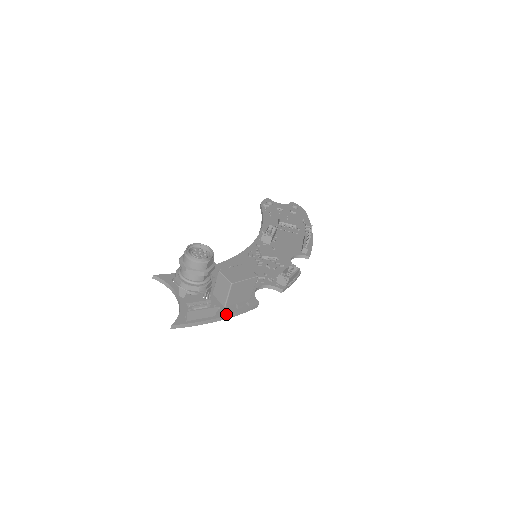
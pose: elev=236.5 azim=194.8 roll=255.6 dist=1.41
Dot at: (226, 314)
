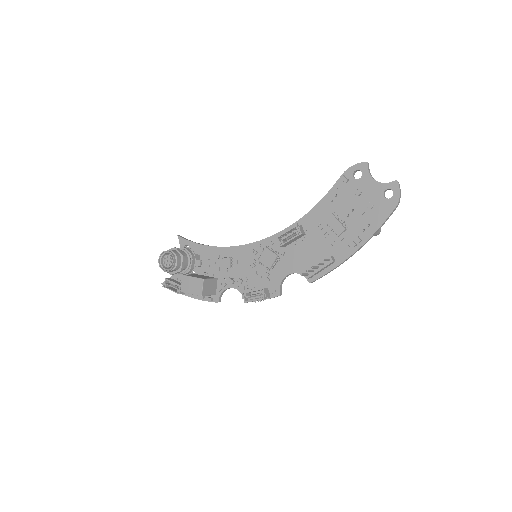
Dot at: (192, 296)
